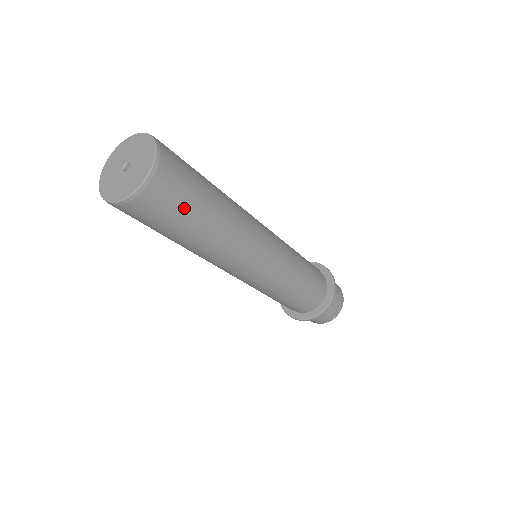
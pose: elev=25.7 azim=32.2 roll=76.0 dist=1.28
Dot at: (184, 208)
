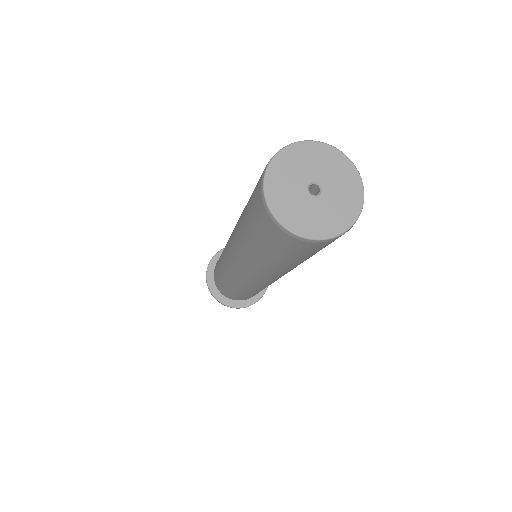
Dot at: (293, 256)
